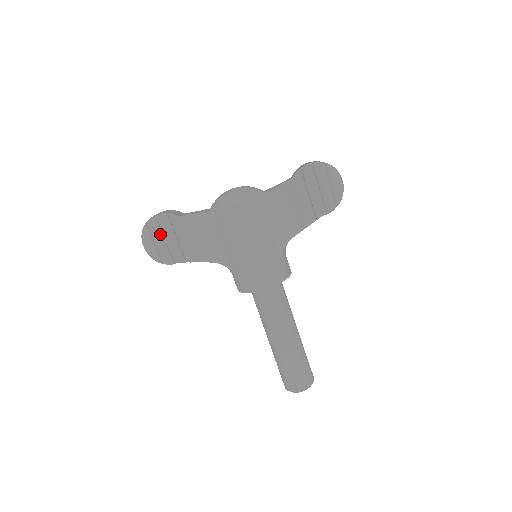
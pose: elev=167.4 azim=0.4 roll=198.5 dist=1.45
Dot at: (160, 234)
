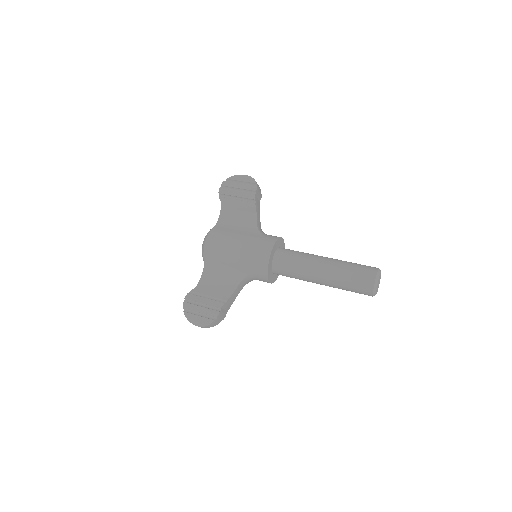
Dot at: (196, 307)
